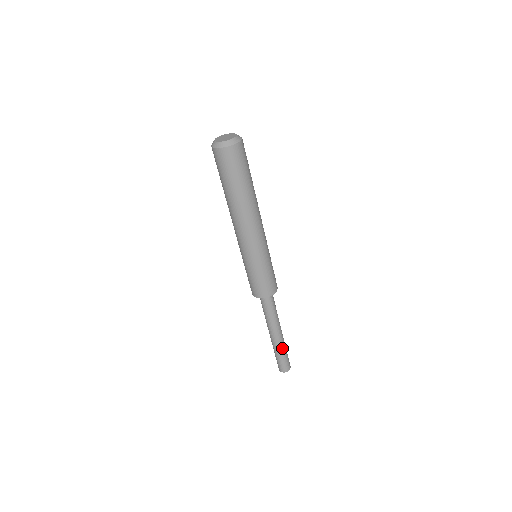
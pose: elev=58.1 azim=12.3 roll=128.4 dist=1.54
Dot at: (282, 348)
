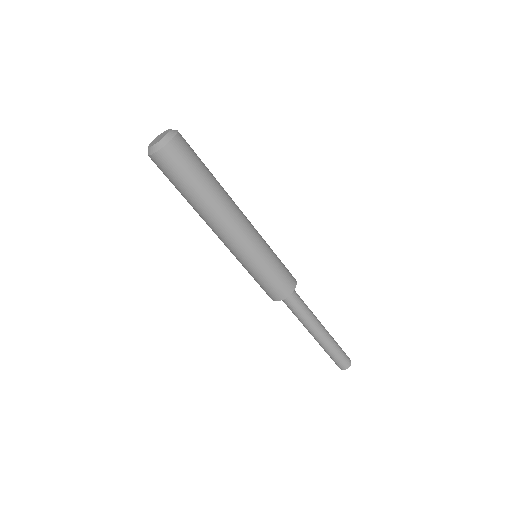
Dot at: (330, 346)
